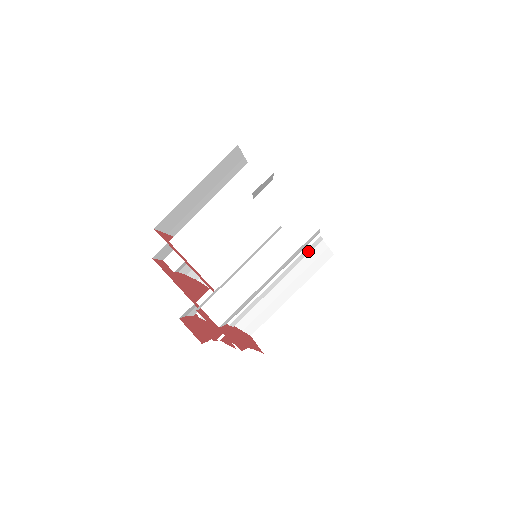
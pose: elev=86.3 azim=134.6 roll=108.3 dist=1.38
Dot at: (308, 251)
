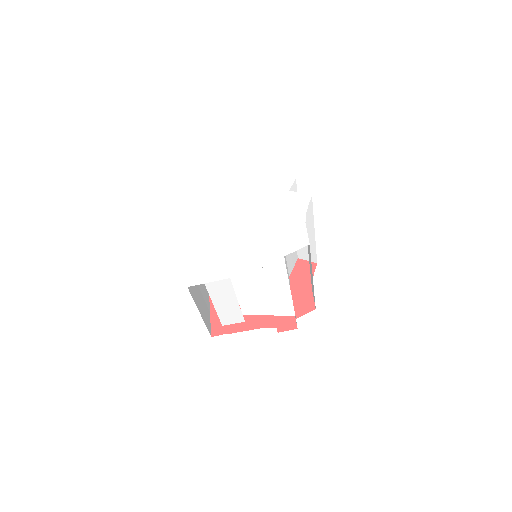
Dot at: occluded
